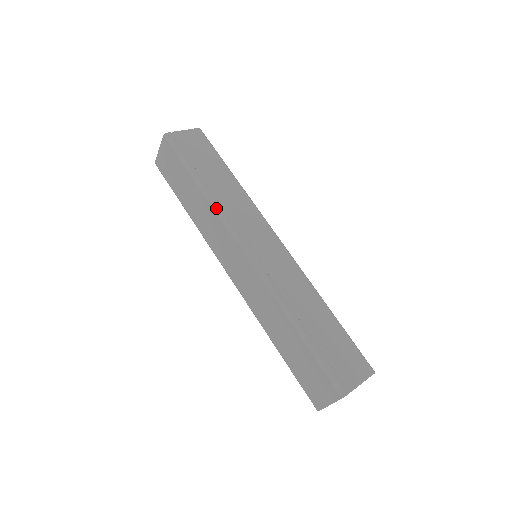
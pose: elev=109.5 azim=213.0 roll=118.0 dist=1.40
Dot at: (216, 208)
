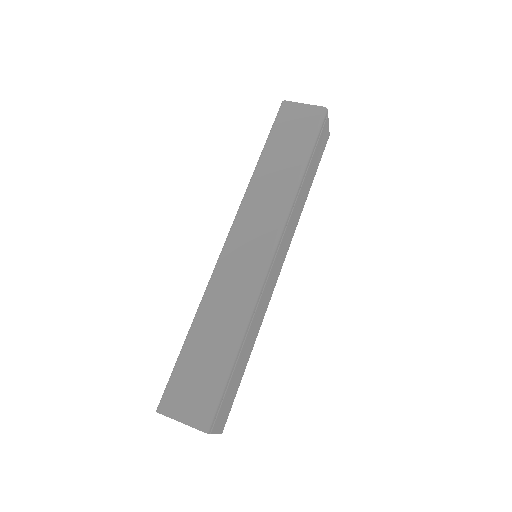
Dot at: (293, 199)
